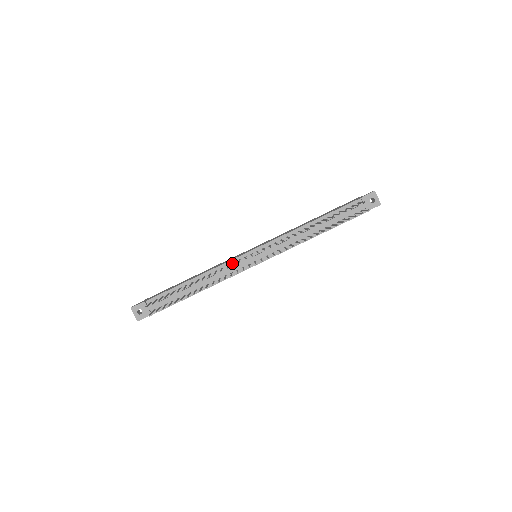
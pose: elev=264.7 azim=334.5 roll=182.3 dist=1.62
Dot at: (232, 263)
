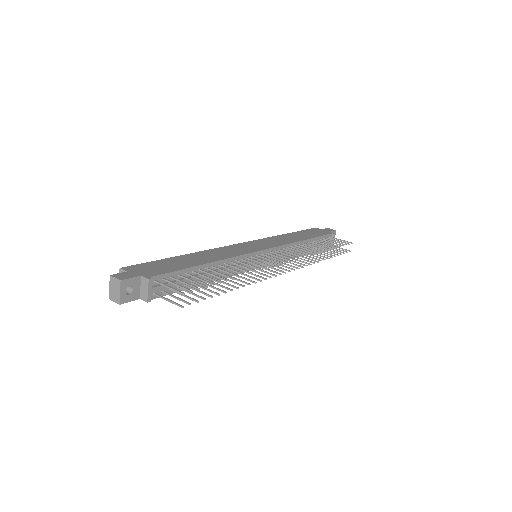
Dot at: (246, 258)
